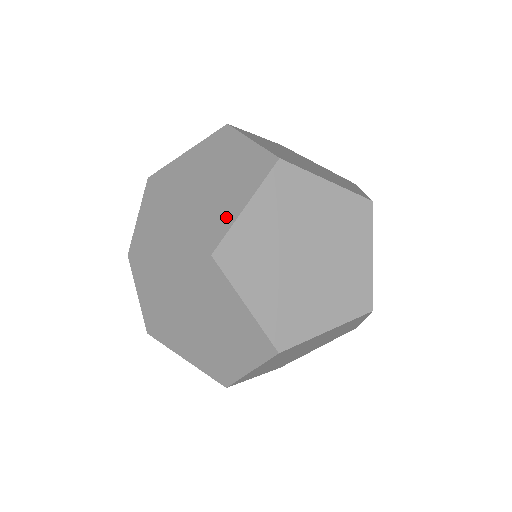
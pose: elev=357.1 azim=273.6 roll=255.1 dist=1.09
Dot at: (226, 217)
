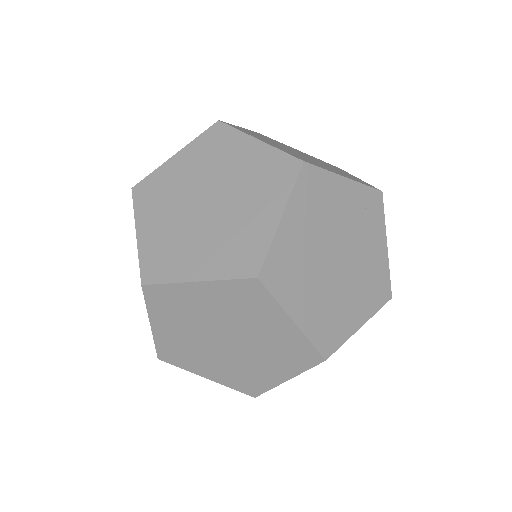
Dot at: (267, 380)
